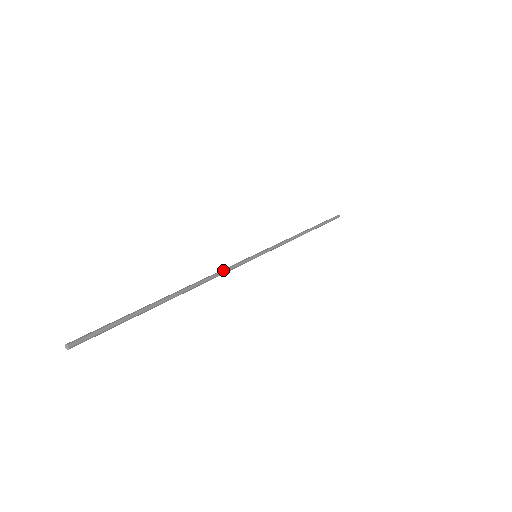
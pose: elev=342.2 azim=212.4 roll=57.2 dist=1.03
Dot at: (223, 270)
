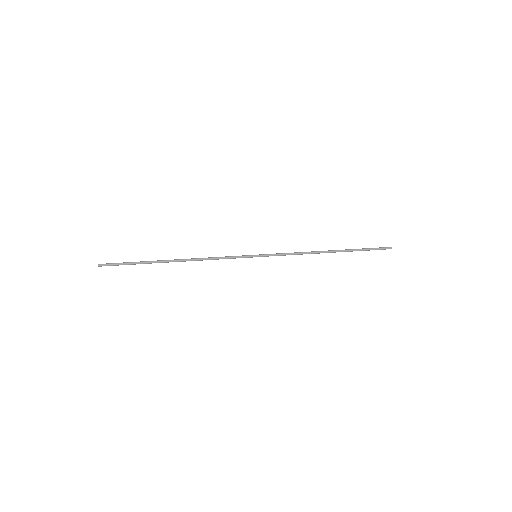
Dot at: (217, 257)
